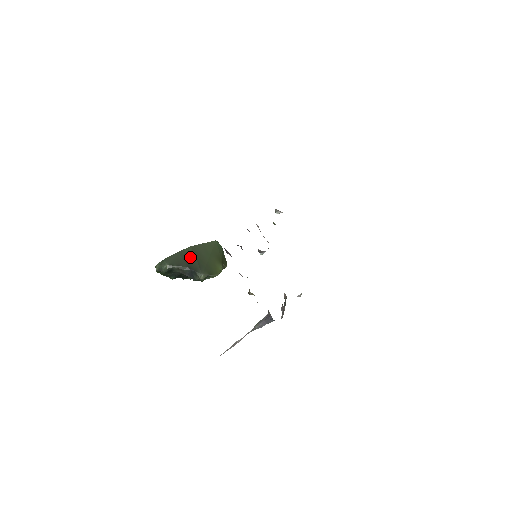
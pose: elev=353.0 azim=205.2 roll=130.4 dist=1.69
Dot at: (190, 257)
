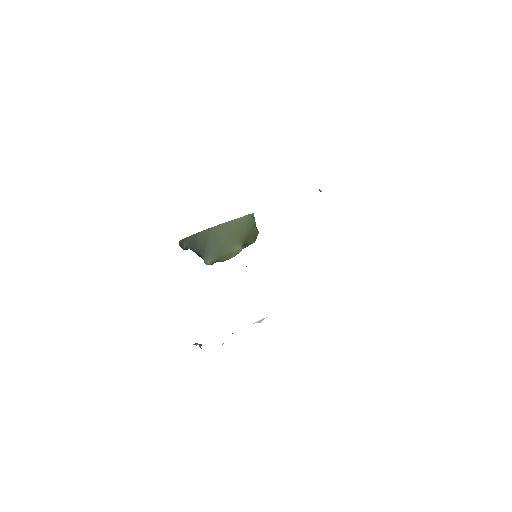
Dot at: (205, 241)
